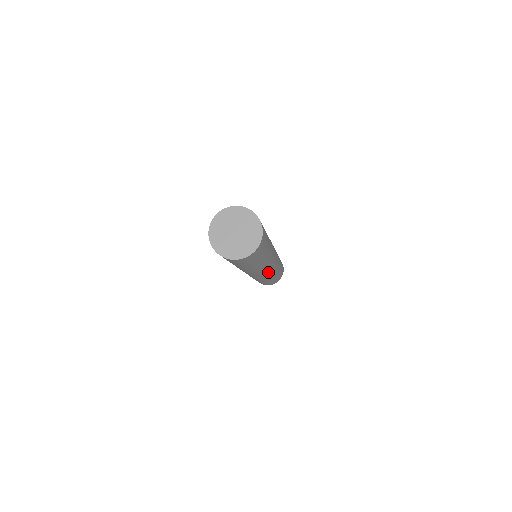
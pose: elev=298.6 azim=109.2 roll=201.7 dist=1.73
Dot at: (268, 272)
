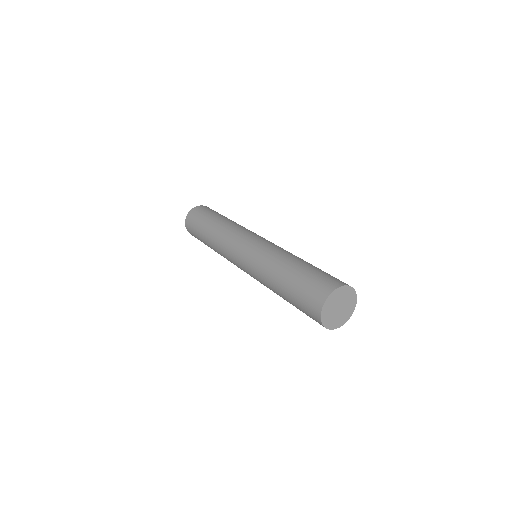
Dot at: occluded
